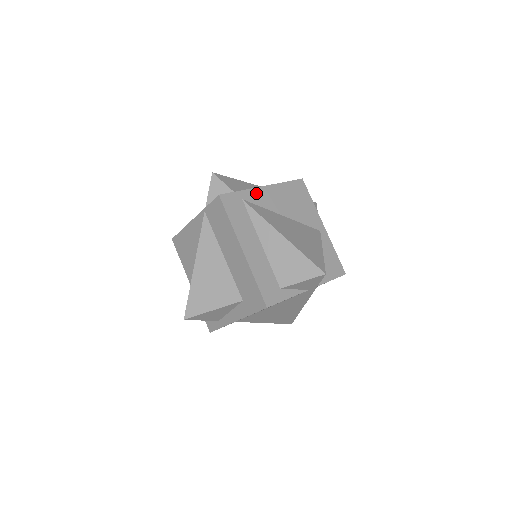
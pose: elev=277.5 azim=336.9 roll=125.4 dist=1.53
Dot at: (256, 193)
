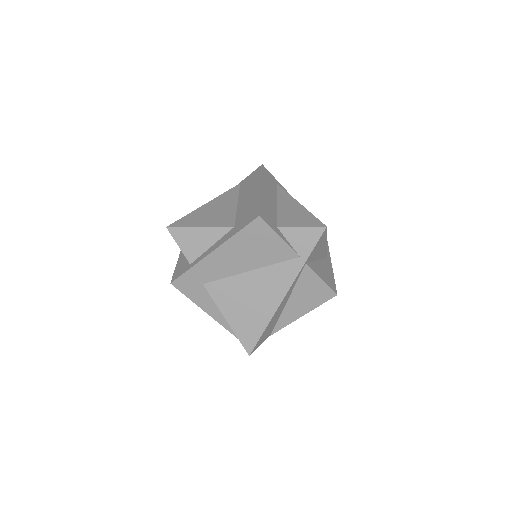
Dot at: occluded
